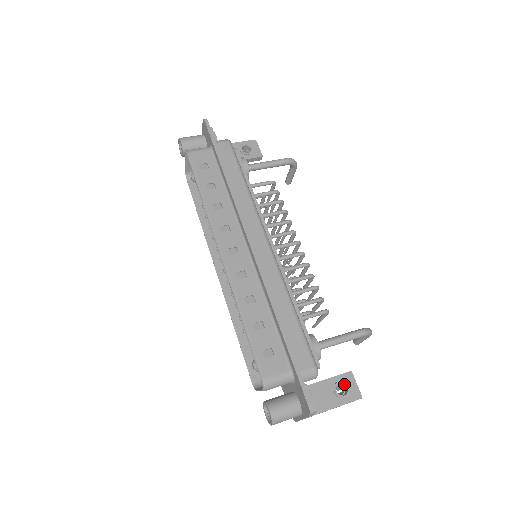
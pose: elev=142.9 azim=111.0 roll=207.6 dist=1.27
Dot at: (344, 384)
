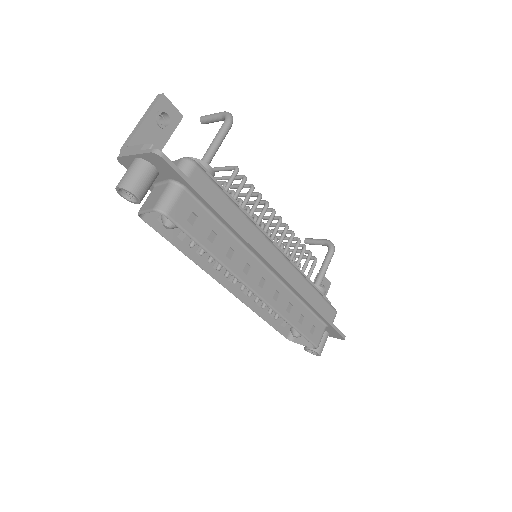
Dot at: (322, 285)
